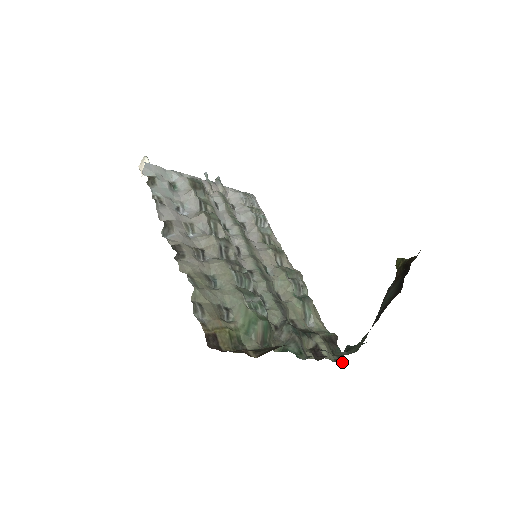
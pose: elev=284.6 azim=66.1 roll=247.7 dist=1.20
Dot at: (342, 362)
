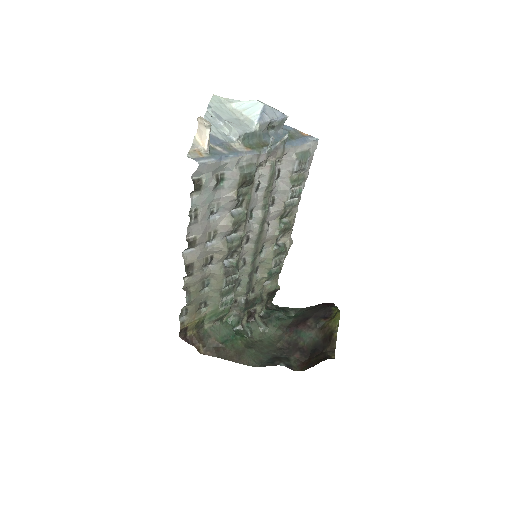
Dot at: (270, 303)
